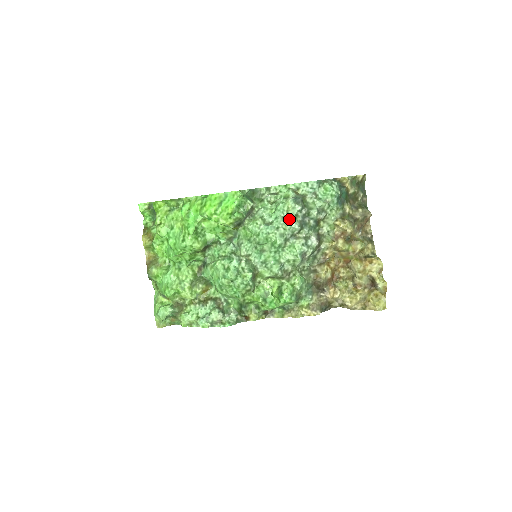
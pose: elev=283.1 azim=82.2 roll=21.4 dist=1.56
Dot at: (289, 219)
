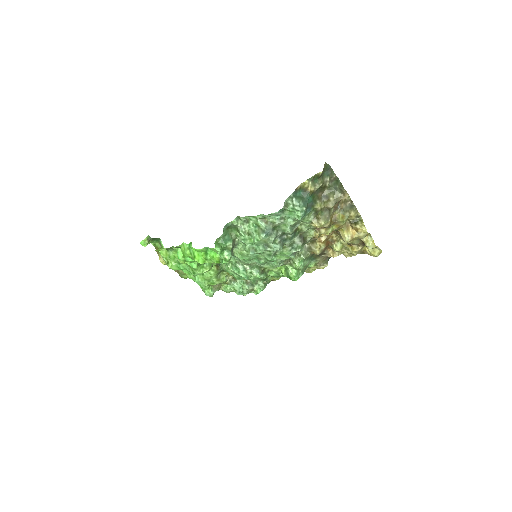
Dot at: (269, 246)
